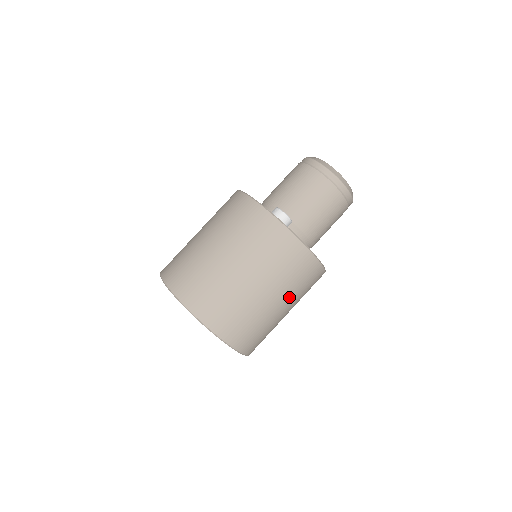
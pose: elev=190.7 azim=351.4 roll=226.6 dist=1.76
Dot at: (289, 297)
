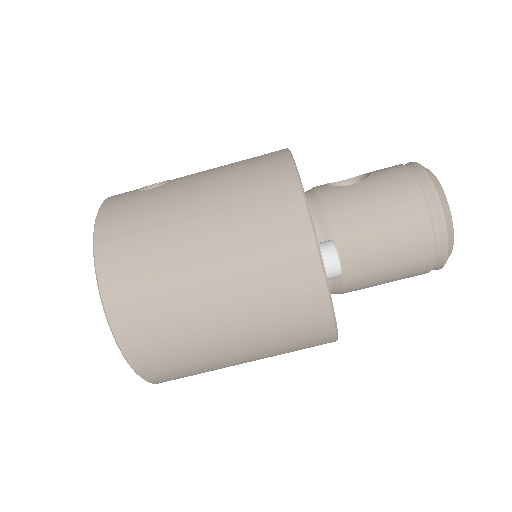
Dot at: occluded
